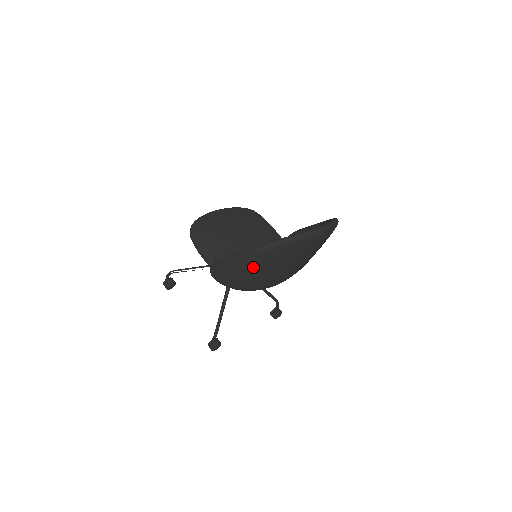
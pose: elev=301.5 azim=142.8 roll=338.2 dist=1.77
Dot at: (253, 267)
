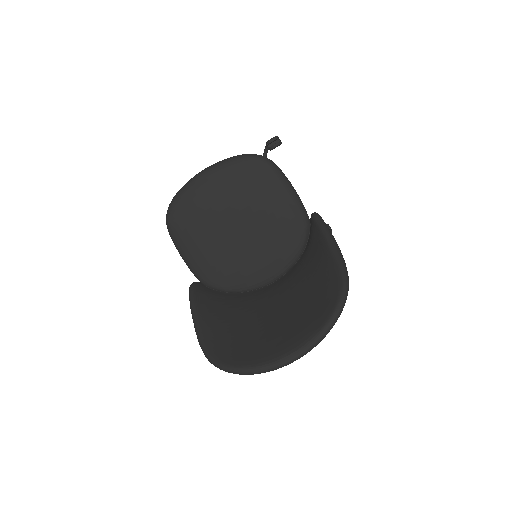
Dot at: occluded
